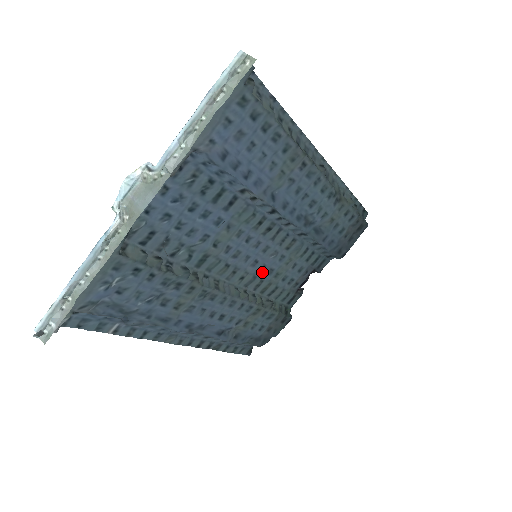
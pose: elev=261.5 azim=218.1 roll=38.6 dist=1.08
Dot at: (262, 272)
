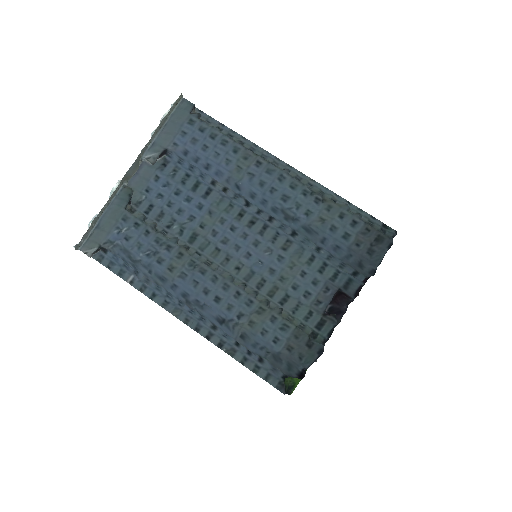
Dot at: (261, 269)
